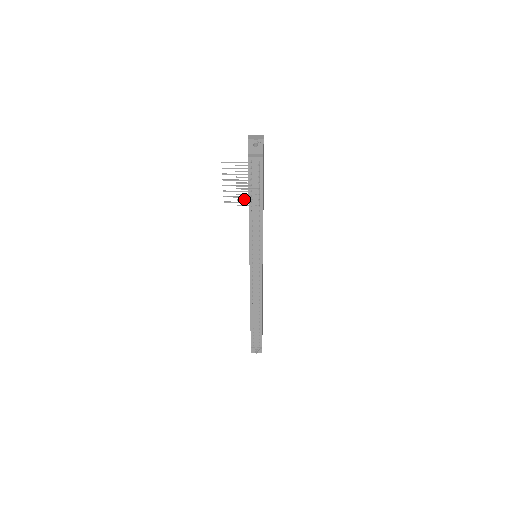
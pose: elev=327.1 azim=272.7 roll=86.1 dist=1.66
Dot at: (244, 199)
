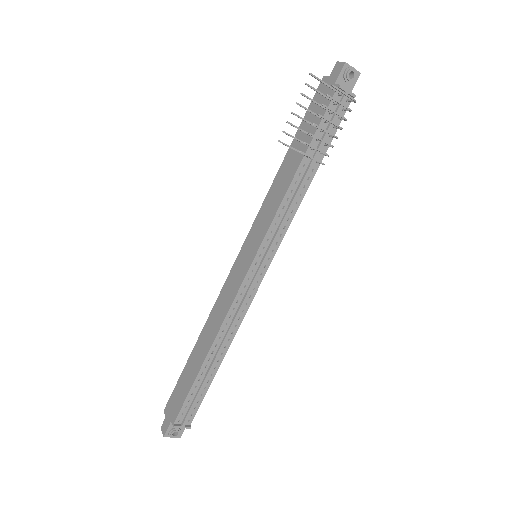
Dot at: occluded
